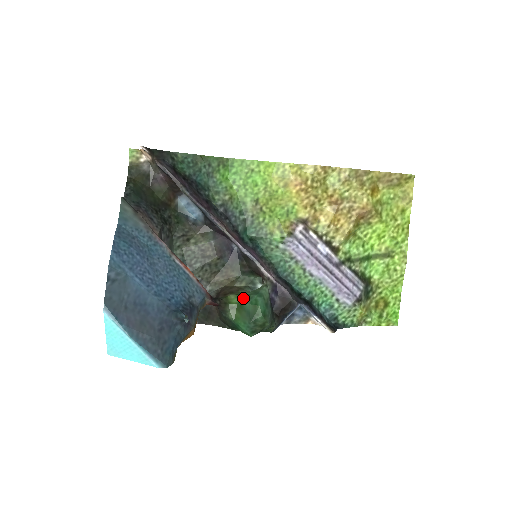
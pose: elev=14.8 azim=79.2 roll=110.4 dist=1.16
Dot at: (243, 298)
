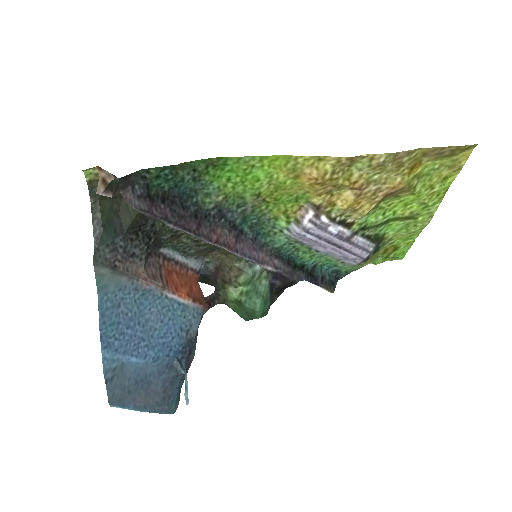
Dot at: (242, 294)
